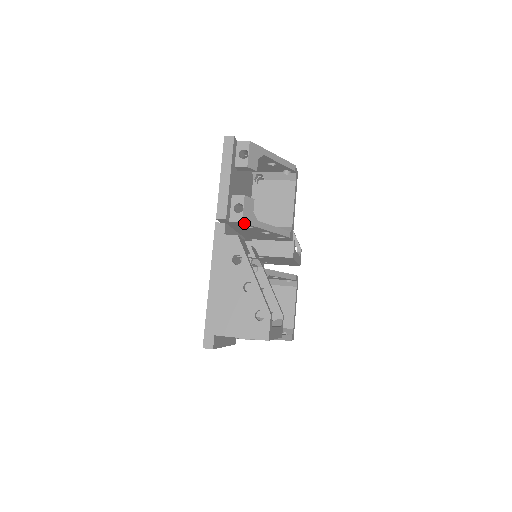
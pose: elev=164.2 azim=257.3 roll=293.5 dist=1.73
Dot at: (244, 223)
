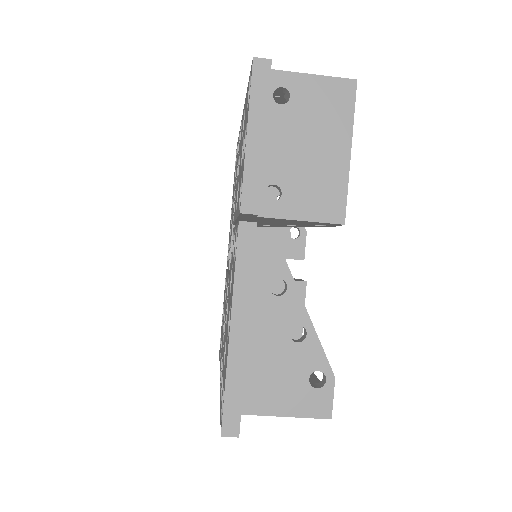
Dot at: occluded
